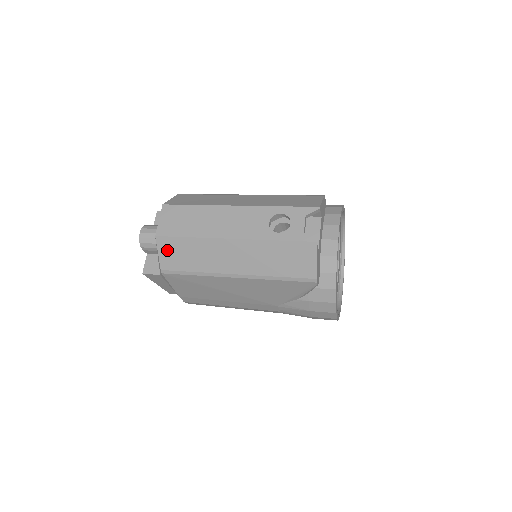
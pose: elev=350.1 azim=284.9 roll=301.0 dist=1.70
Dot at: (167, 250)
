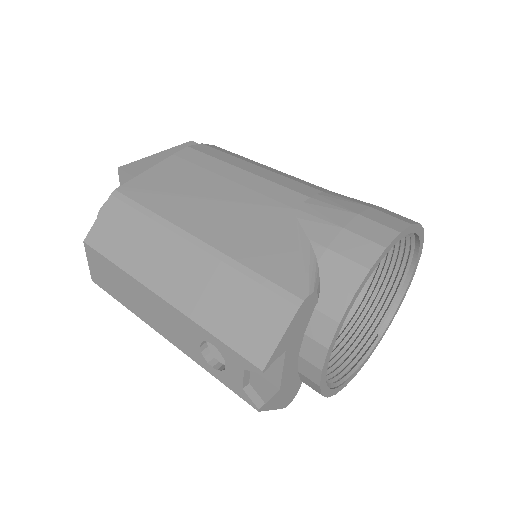
Dot at: occluded
